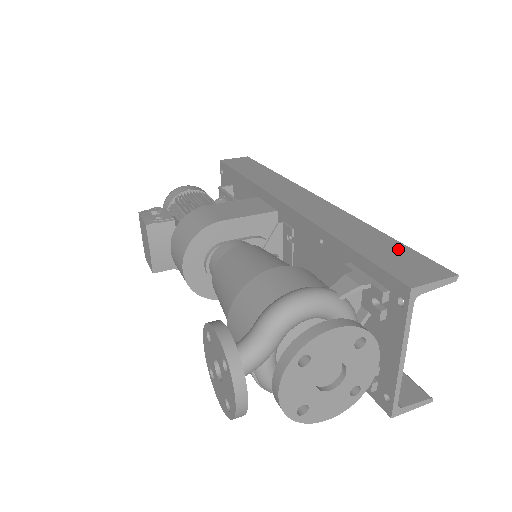
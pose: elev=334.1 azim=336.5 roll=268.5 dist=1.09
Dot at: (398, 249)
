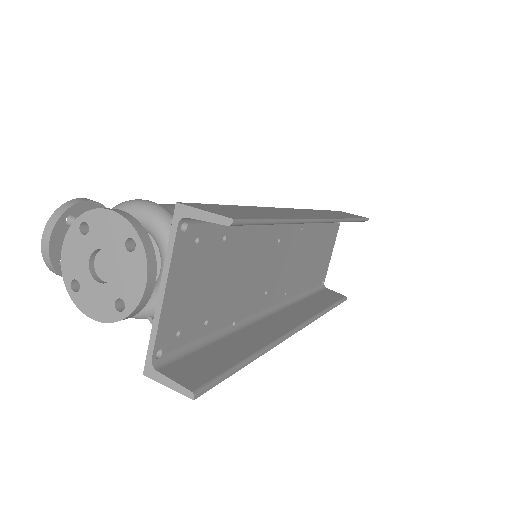
Dot at: (256, 215)
